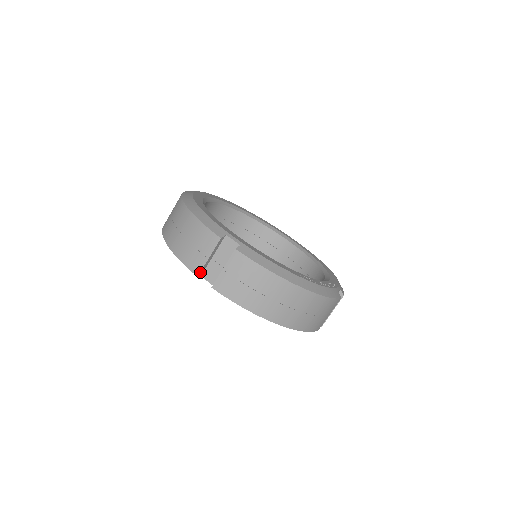
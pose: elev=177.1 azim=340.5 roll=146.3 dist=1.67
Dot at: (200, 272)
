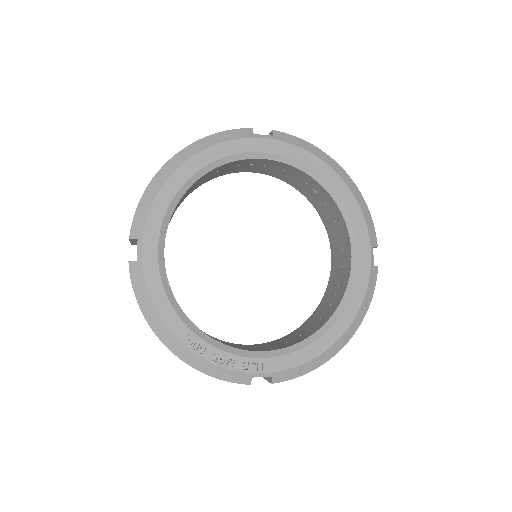
Dot at: occluded
